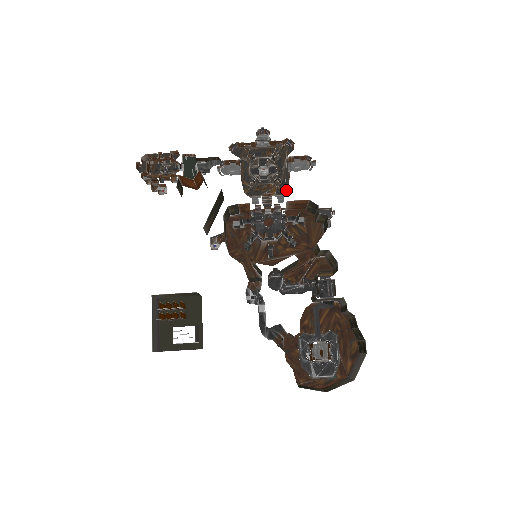
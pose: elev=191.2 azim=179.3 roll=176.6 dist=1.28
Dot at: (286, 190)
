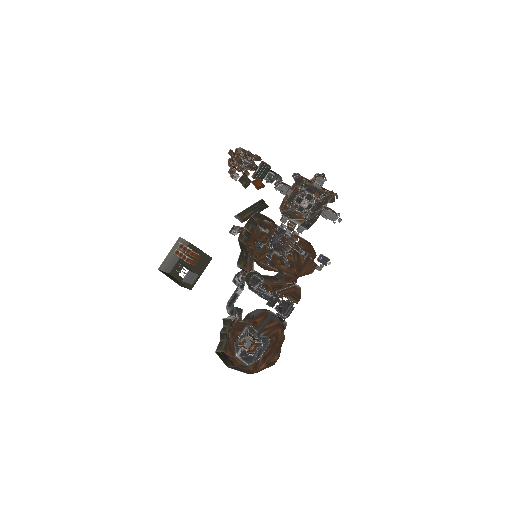
Dot at: (309, 226)
